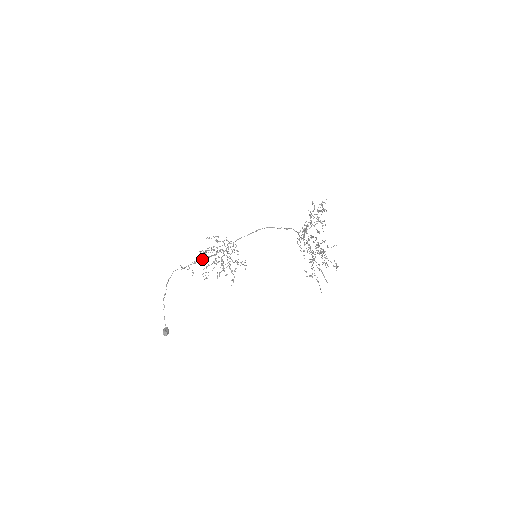
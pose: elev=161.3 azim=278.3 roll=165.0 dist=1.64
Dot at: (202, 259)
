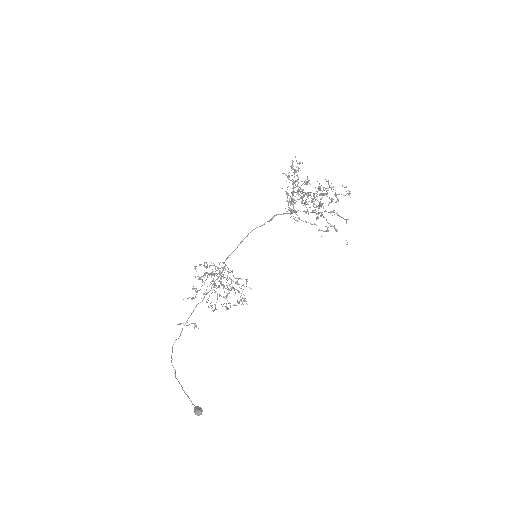
Dot at: (198, 303)
